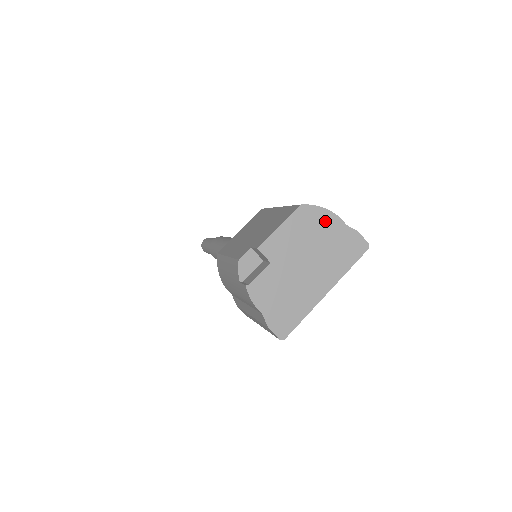
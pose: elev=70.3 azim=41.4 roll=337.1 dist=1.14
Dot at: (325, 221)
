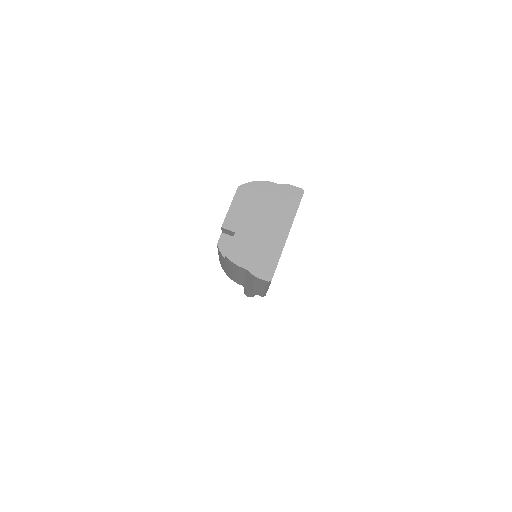
Dot at: (261, 189)
